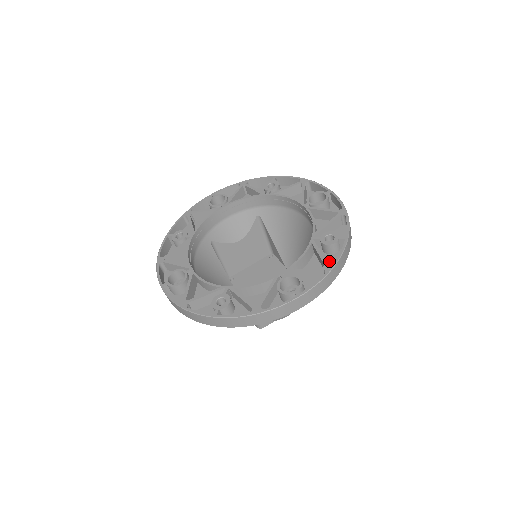
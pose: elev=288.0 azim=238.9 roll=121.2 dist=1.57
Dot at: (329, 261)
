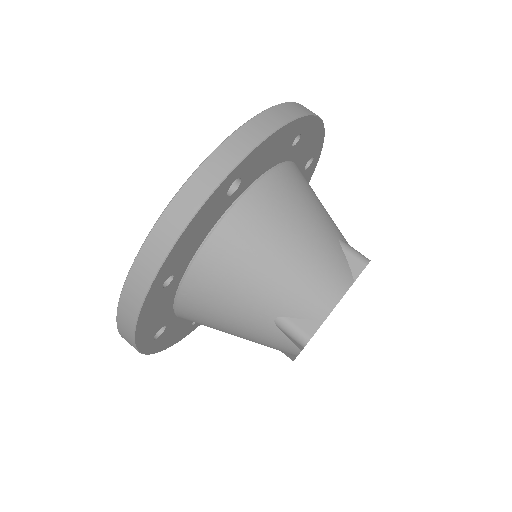
Dot at: occluded
